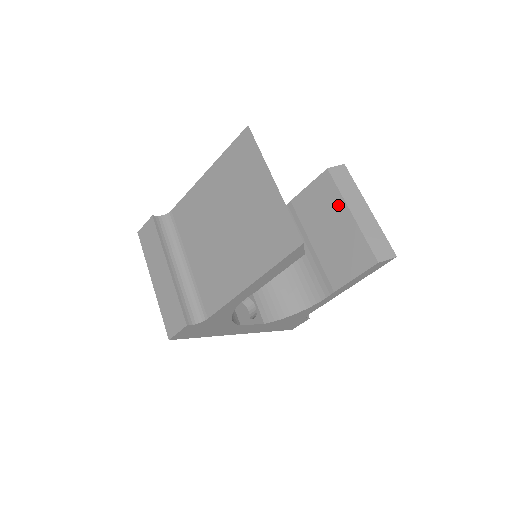
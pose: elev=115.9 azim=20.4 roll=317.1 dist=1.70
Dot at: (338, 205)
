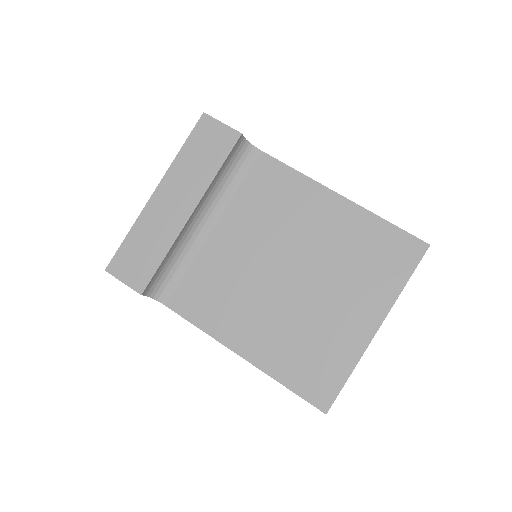
Dot at: occluded
